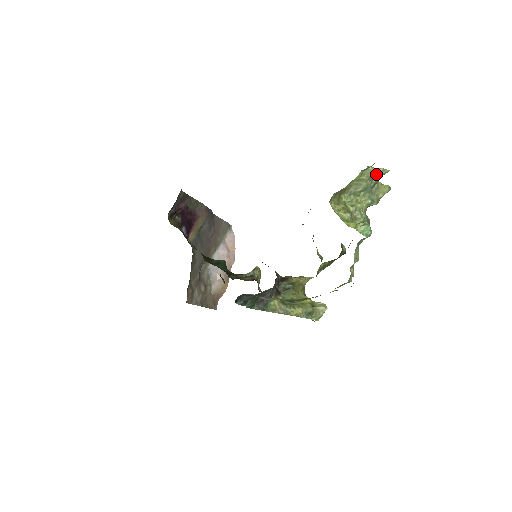
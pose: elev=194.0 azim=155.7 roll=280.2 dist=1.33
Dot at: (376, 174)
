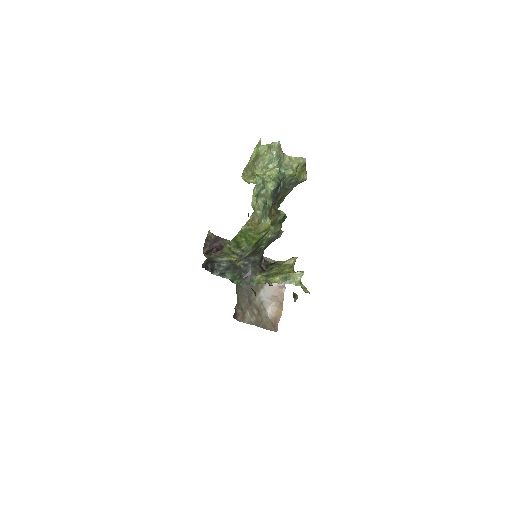
Dot at: (272, 148)
